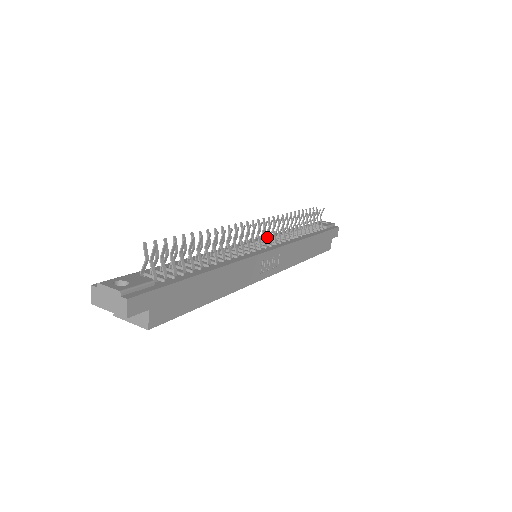
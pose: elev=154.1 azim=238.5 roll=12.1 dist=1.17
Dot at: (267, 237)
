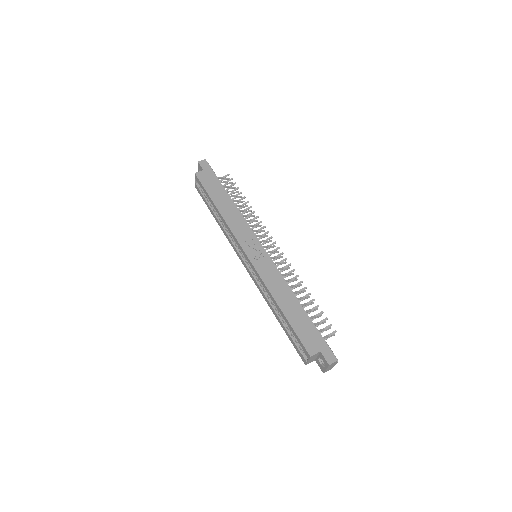
Dot at: occluded
